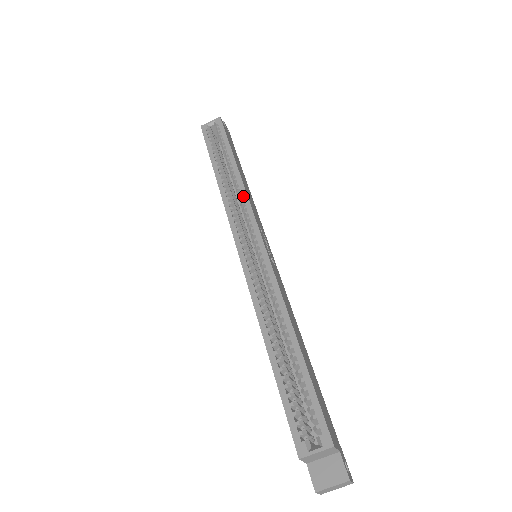
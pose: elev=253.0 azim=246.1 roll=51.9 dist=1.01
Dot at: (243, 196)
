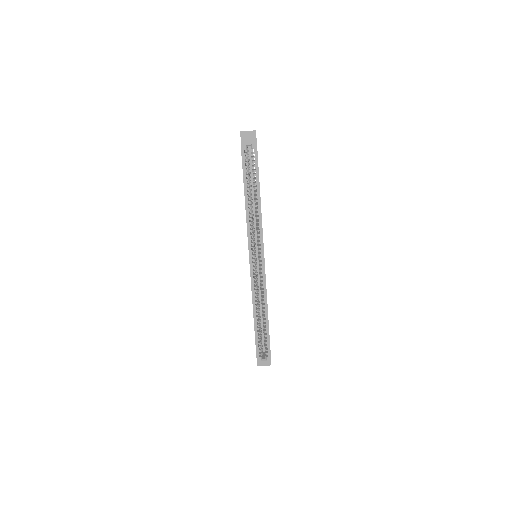
Dot at: (260, 226)
